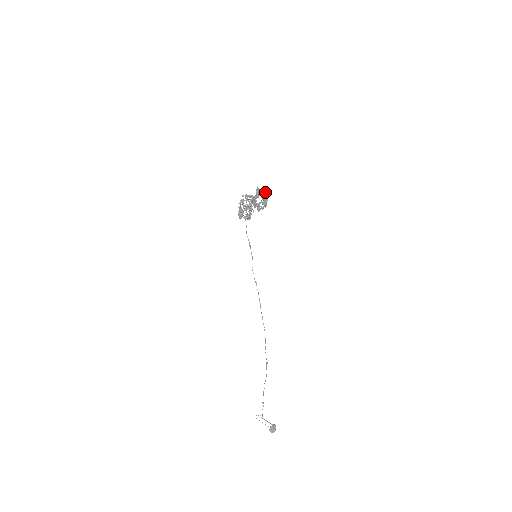
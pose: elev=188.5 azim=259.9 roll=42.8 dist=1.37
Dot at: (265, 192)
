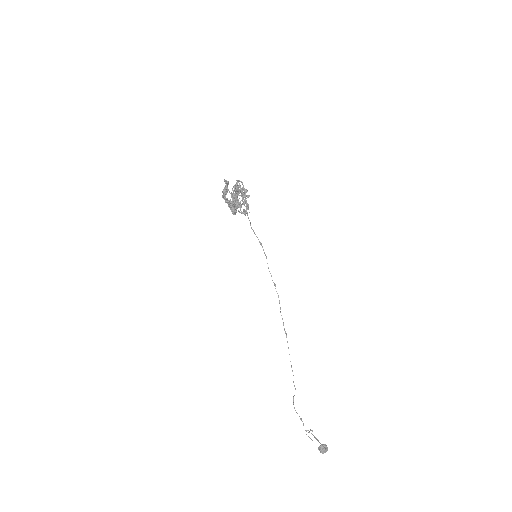
Dot at: (235, 184)
